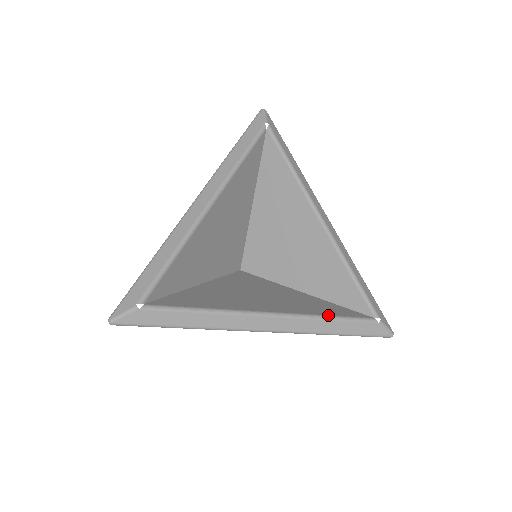
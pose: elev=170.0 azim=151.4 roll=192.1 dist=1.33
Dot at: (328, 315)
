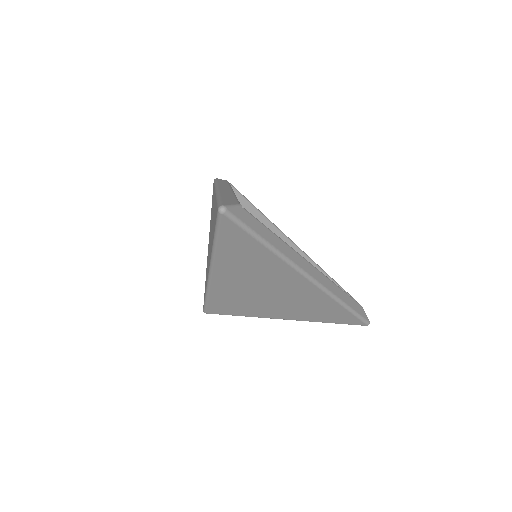
Dot at: occluded
